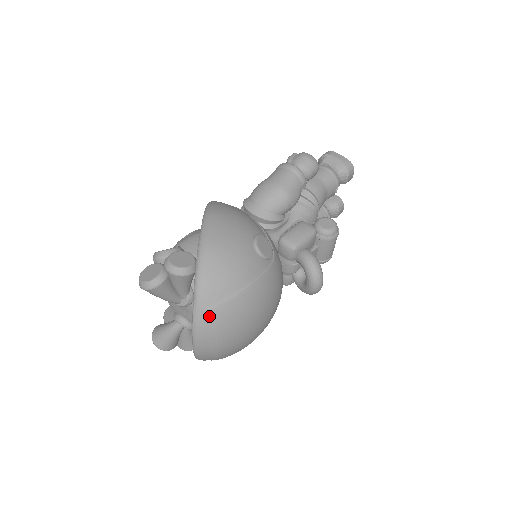
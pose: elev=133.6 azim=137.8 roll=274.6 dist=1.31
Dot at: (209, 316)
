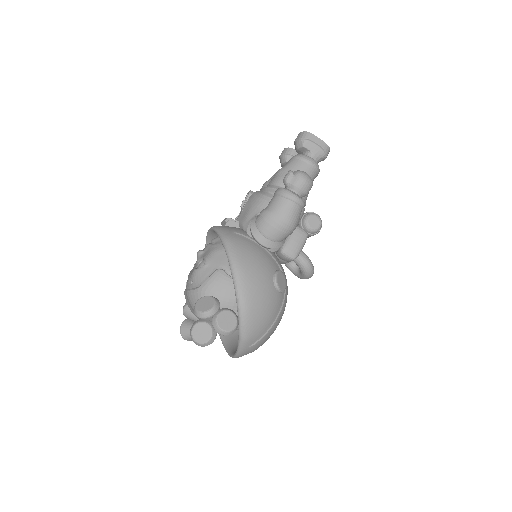
Dot at: (250, 349)
